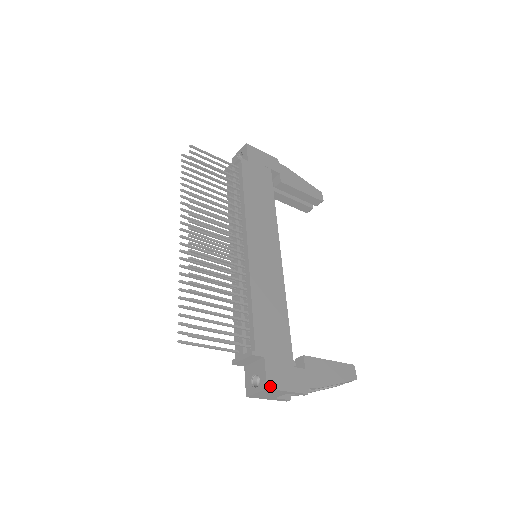
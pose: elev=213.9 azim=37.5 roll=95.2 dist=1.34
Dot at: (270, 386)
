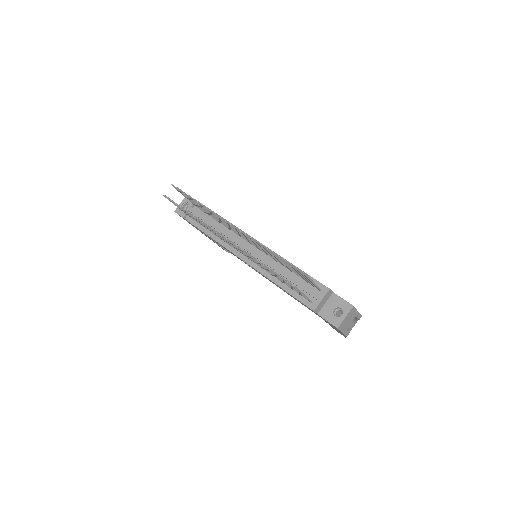
Dot at: (352, 305)
